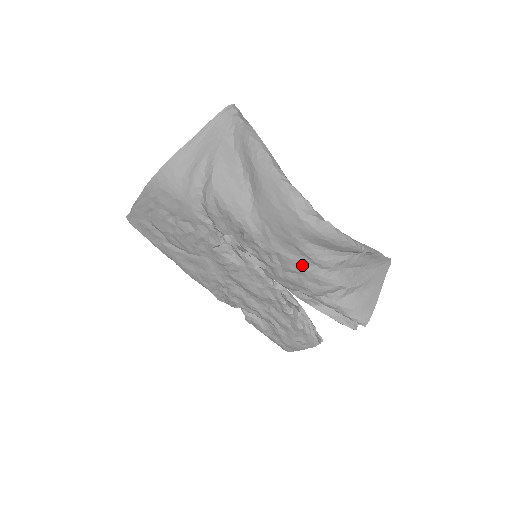
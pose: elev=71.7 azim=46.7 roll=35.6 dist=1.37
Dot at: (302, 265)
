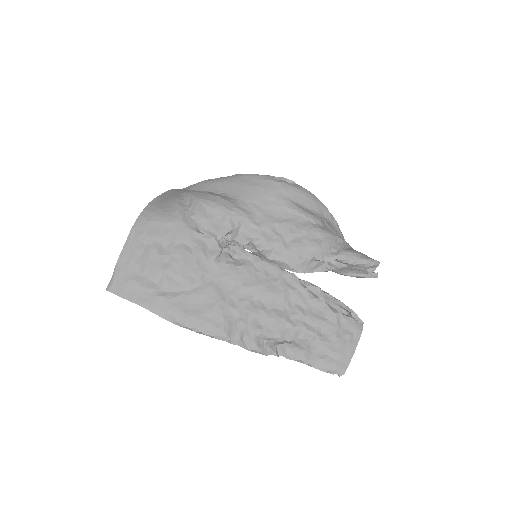
Dot at: (298, 225)
